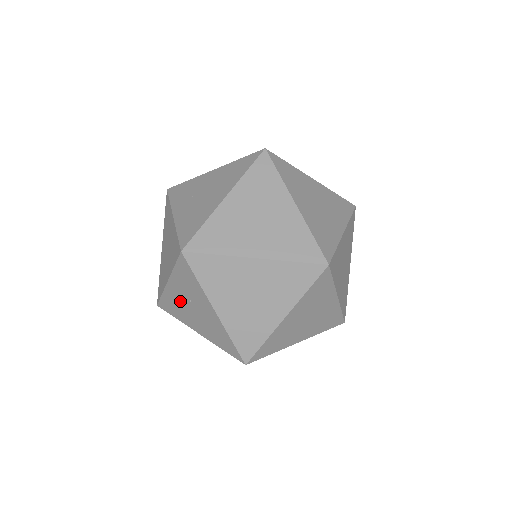
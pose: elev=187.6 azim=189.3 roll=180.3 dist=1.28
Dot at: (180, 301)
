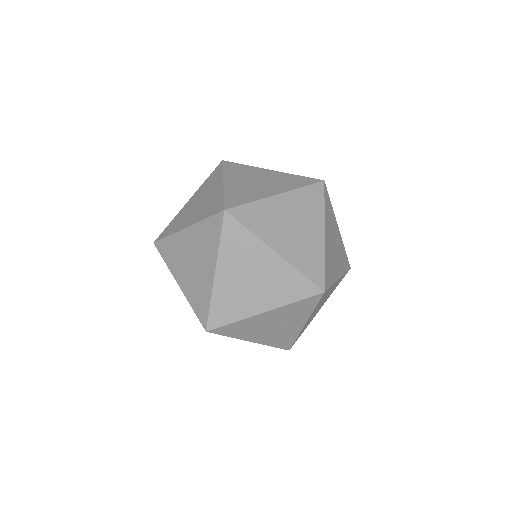
Dot at: occluded
